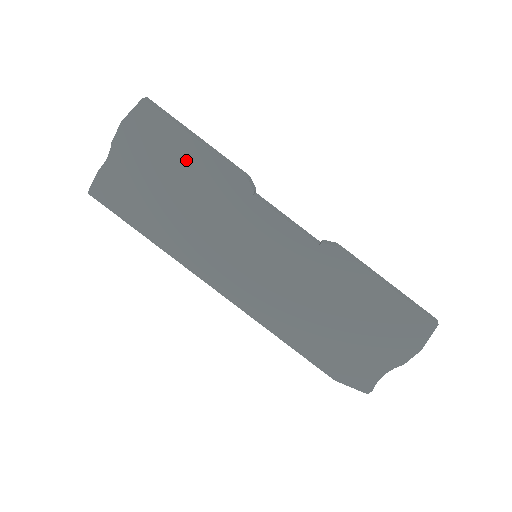
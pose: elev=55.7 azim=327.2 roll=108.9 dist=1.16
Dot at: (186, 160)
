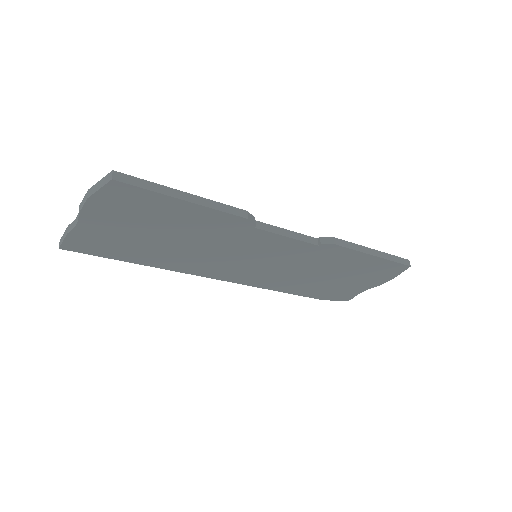
Dot at: (177, 216)
